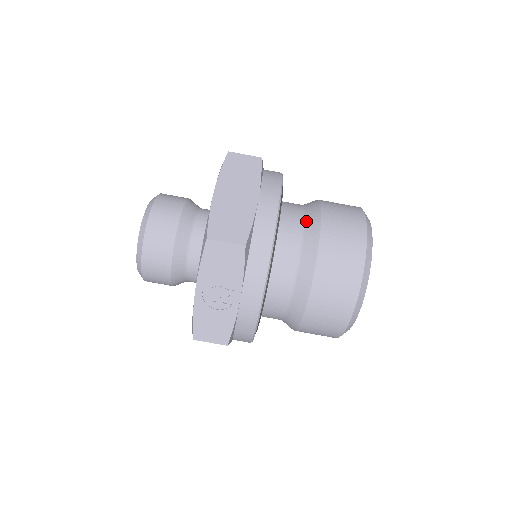
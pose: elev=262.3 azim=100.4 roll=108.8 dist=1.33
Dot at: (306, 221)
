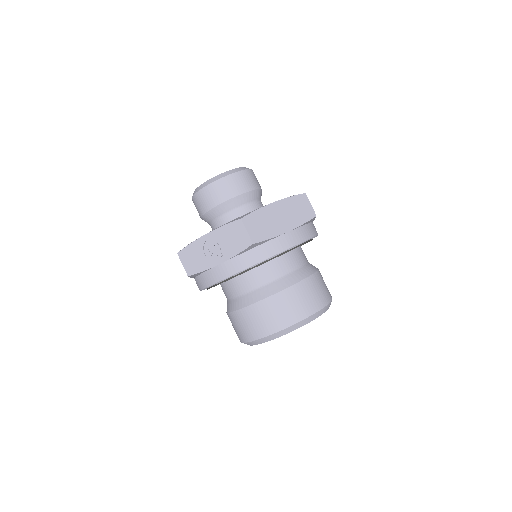
Dot at: (297, 270)
